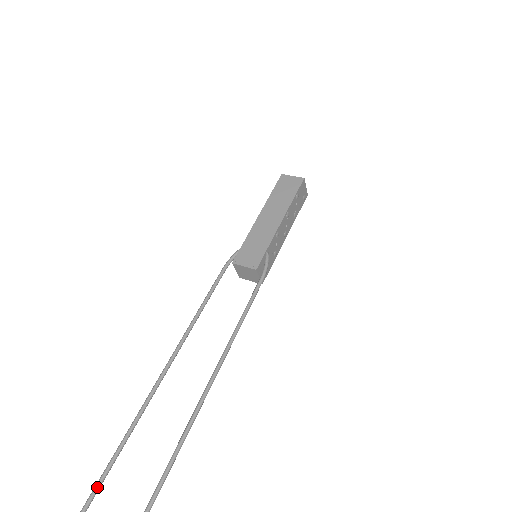
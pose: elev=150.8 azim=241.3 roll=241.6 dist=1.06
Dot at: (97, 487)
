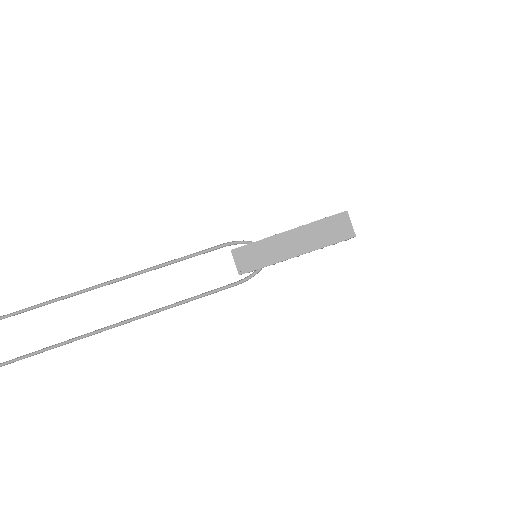
Dot at: (42, 305)
